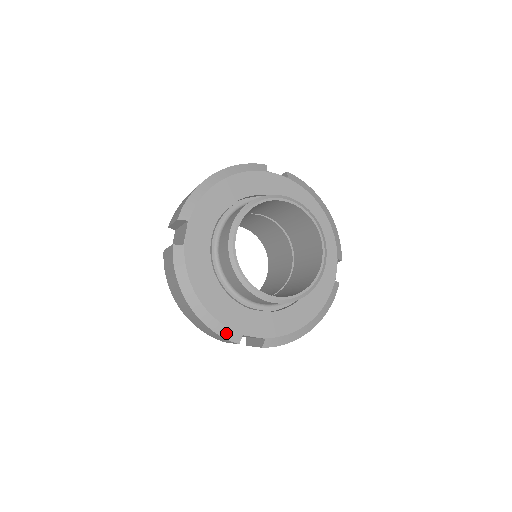
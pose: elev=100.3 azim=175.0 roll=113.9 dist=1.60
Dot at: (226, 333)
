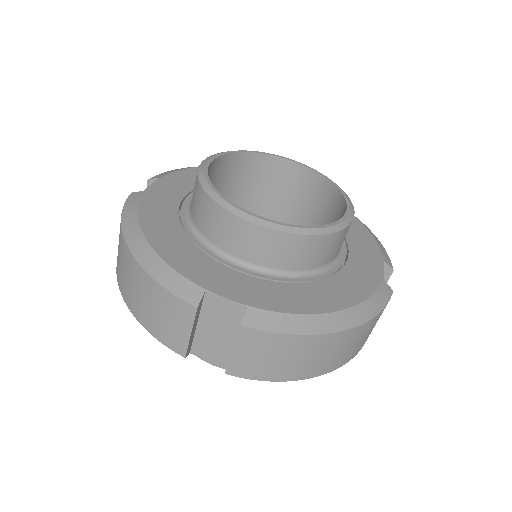
Dot at: (176, 284)
